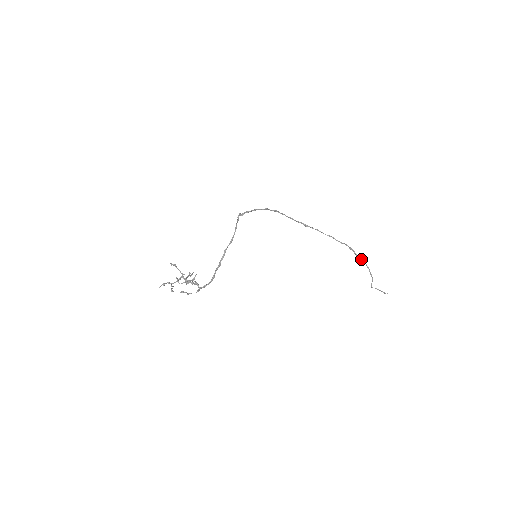
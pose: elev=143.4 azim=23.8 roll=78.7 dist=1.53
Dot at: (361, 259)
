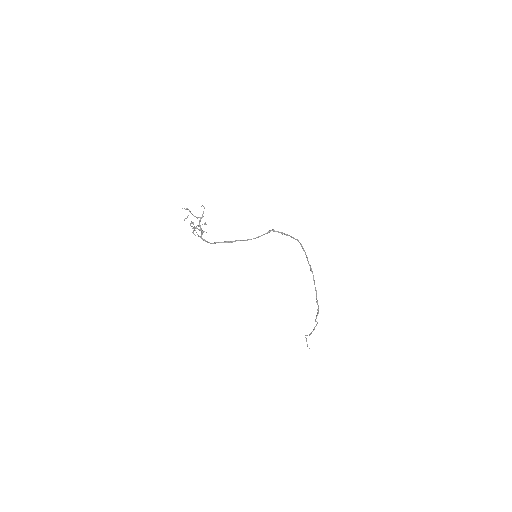
Dot at: (316, 321)
